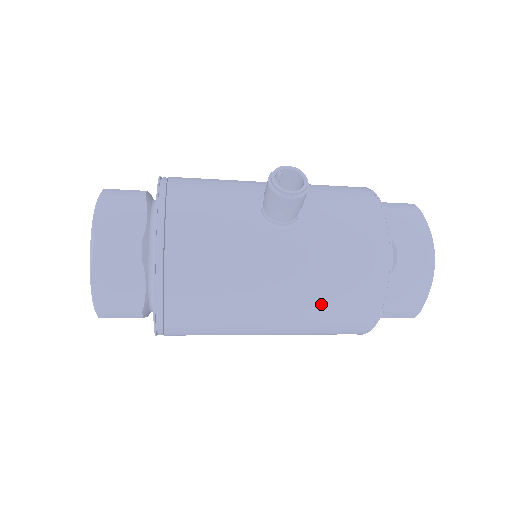
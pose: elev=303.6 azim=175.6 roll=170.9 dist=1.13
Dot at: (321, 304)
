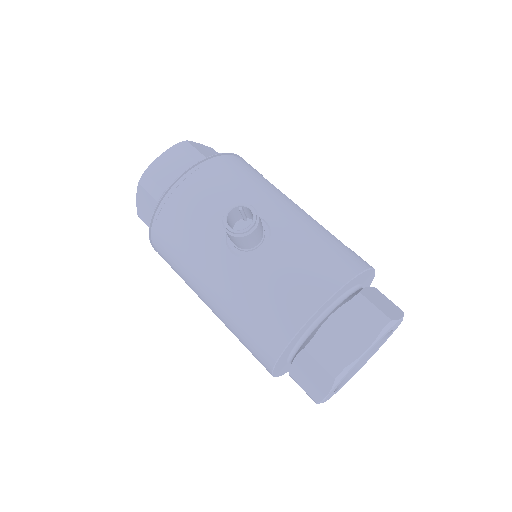
Dot at: (232, 323)
